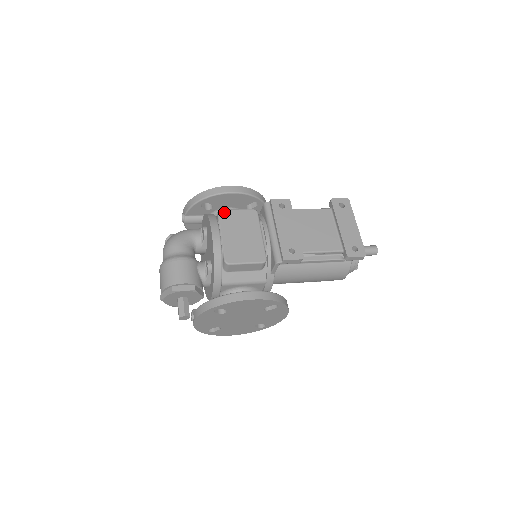
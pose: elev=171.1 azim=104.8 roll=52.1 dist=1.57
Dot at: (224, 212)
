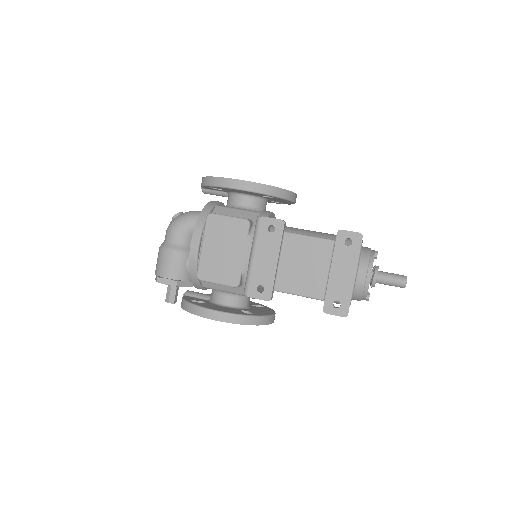
Dot at: (213, 217)
